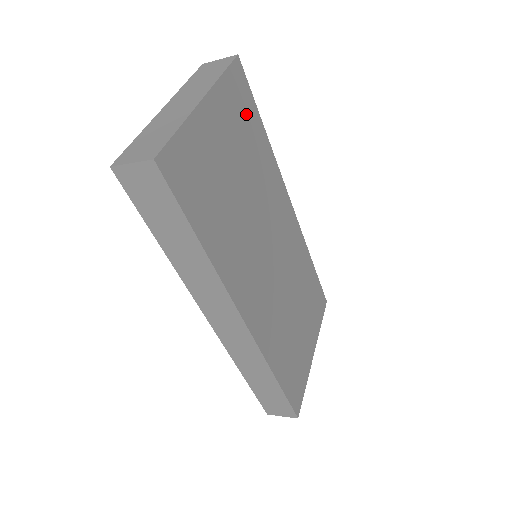
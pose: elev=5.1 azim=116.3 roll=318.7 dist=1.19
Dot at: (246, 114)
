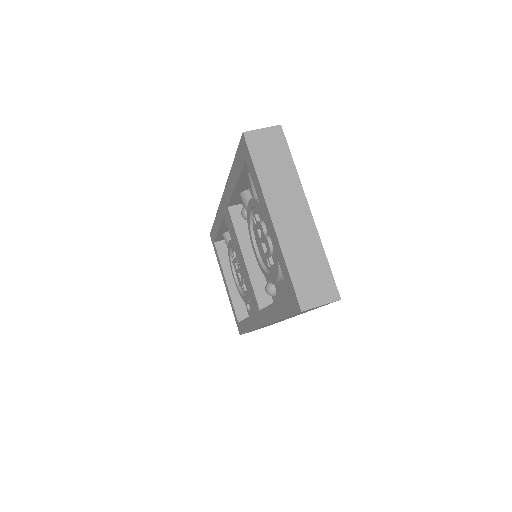
Dot at: occluded
